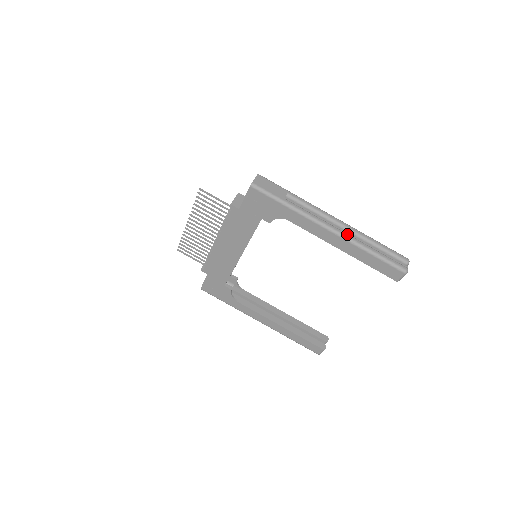
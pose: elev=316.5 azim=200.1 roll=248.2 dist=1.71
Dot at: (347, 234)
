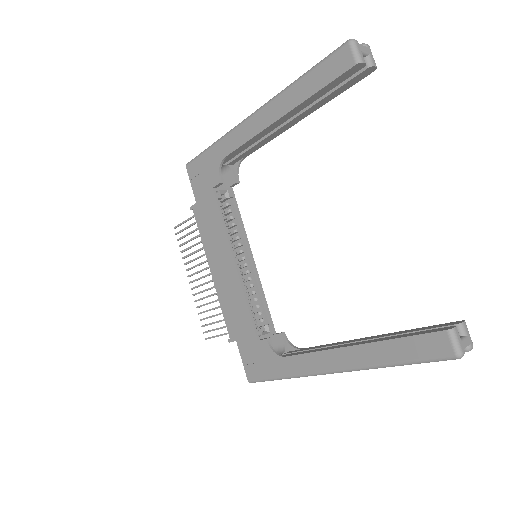
Dot at: occluded
